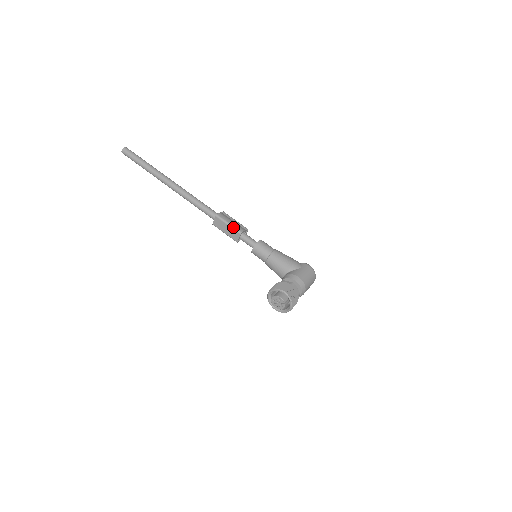
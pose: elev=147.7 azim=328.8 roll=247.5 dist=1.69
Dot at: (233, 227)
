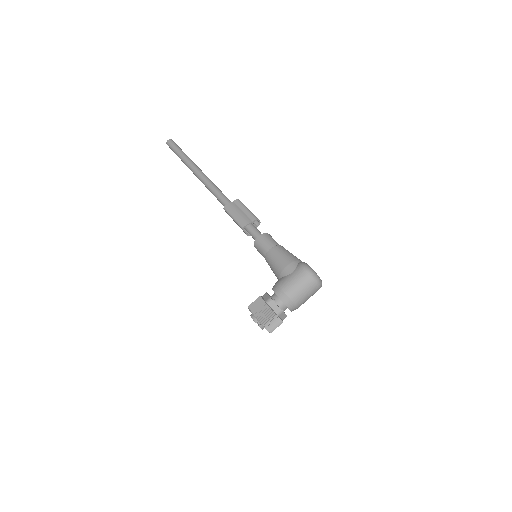
Dot at: (236, 221)
